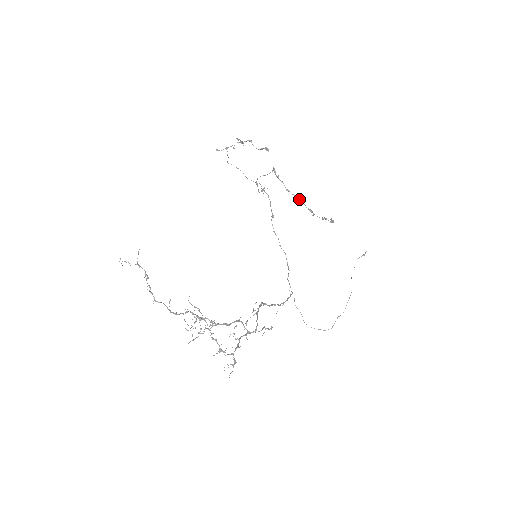
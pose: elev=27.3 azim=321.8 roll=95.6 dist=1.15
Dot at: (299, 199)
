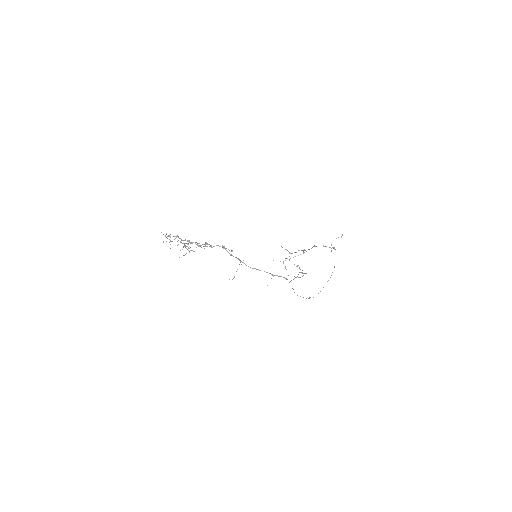
Dot at: (311, 248)
